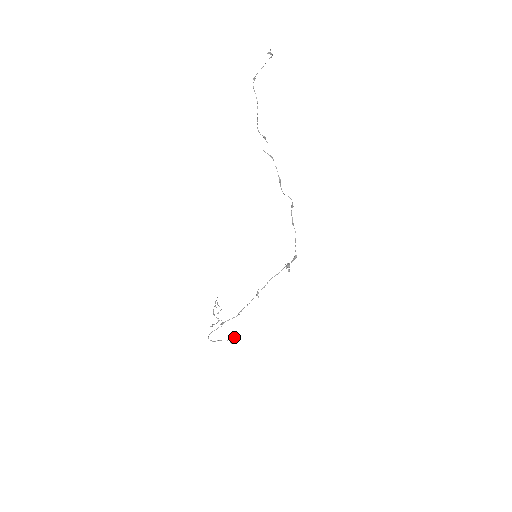
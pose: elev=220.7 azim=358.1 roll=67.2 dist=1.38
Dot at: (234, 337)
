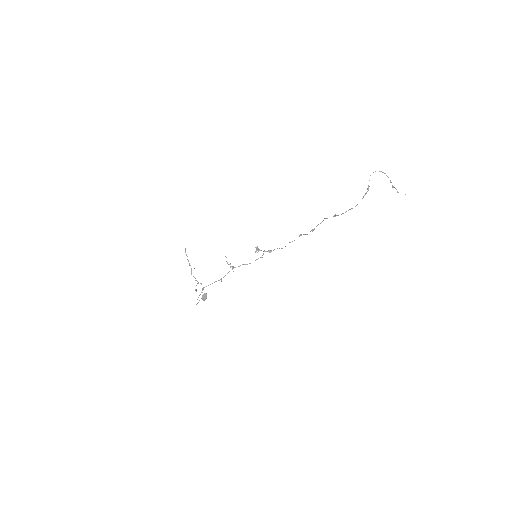
Dot at: occluded
